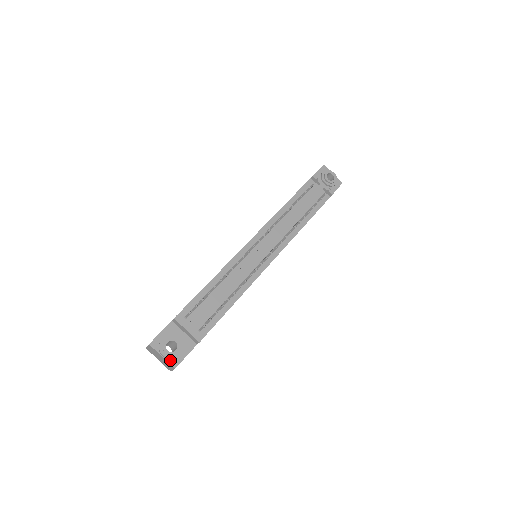
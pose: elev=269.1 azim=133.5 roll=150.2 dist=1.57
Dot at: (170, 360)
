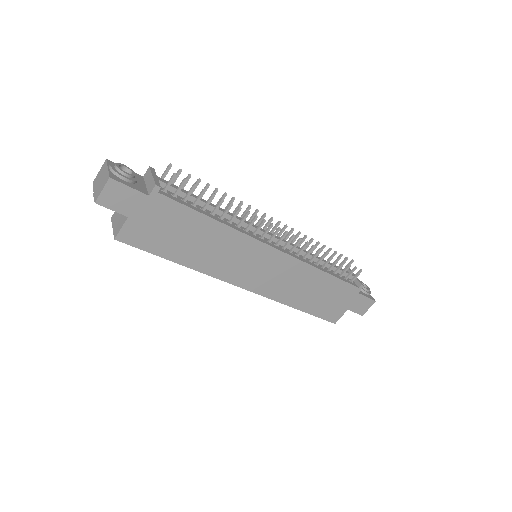
Dot at: (112, 174)
